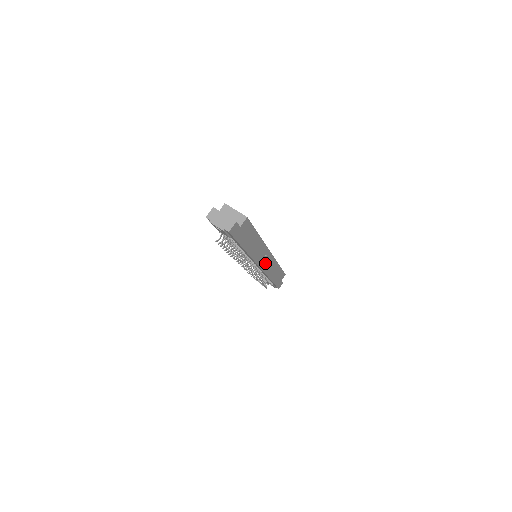
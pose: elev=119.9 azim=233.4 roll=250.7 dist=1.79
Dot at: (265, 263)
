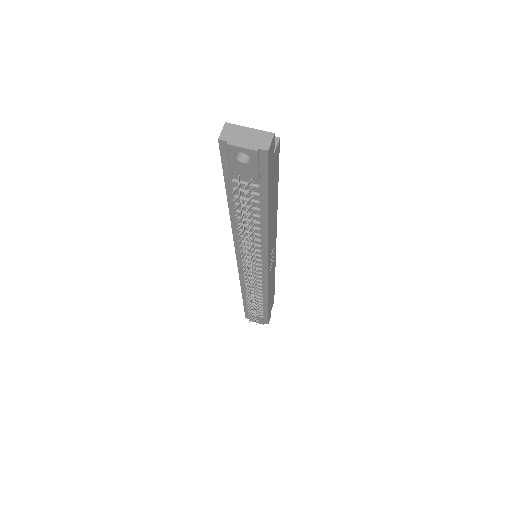
Dot at: occluded
